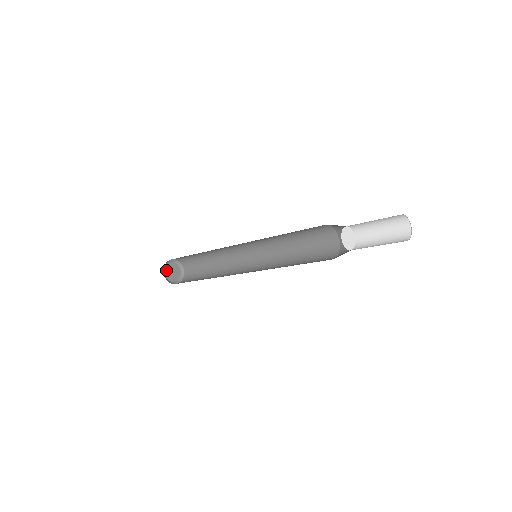
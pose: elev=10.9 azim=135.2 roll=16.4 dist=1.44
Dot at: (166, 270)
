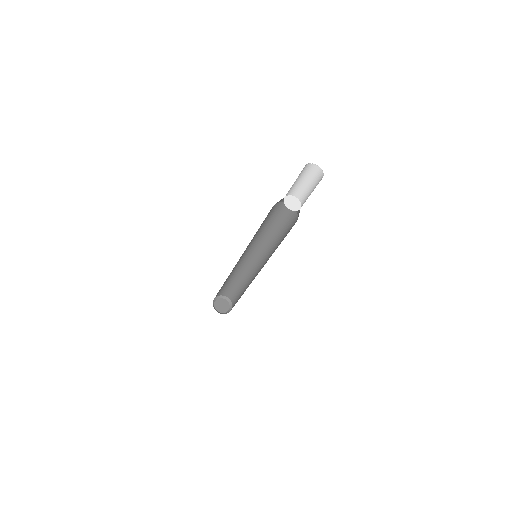
Dot at: (217, 301)
